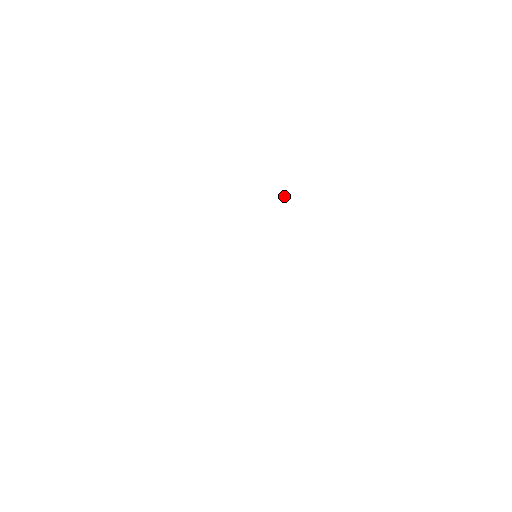
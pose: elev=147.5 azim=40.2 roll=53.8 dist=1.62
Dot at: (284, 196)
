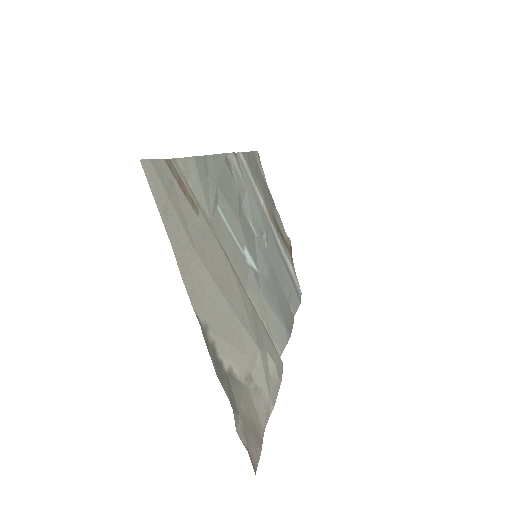
Dot at: (225, 156)
